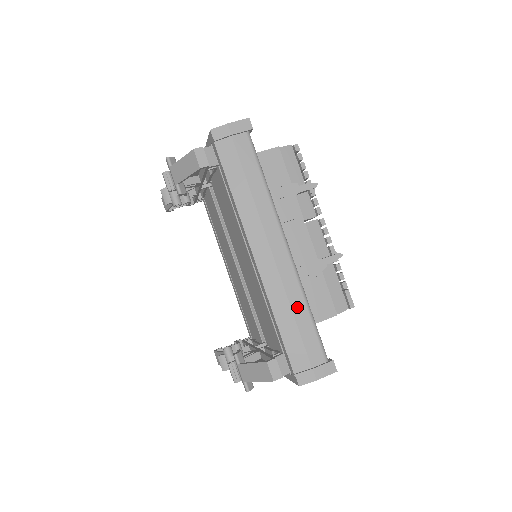
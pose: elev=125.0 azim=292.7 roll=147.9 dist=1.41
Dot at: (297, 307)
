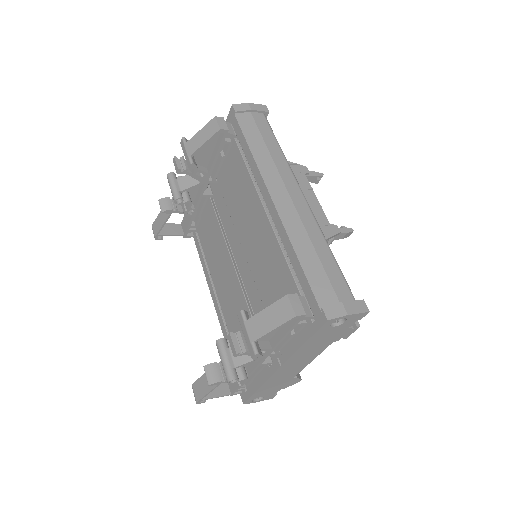
Dot at: (318, 244)
